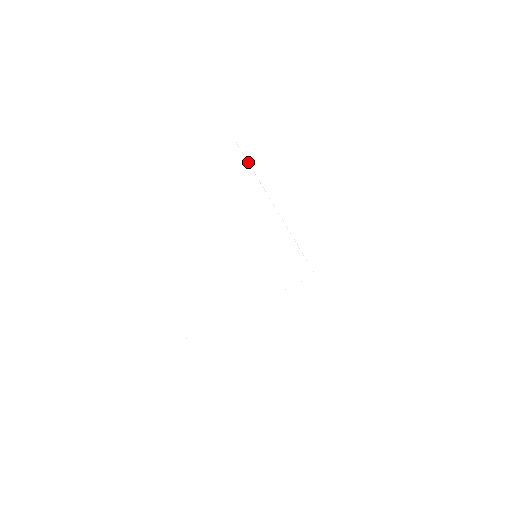
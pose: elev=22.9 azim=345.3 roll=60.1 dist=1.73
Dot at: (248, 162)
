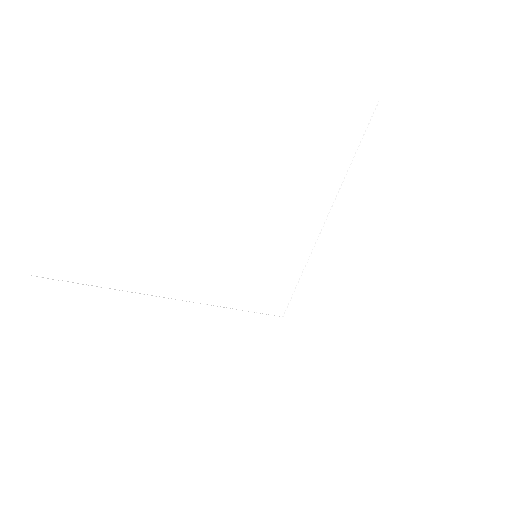
Dot at: occluded
